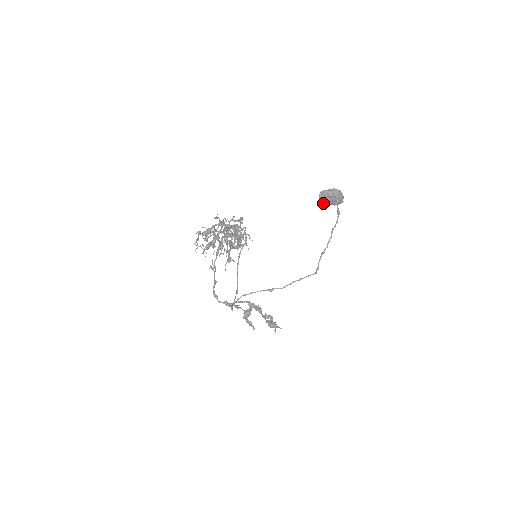
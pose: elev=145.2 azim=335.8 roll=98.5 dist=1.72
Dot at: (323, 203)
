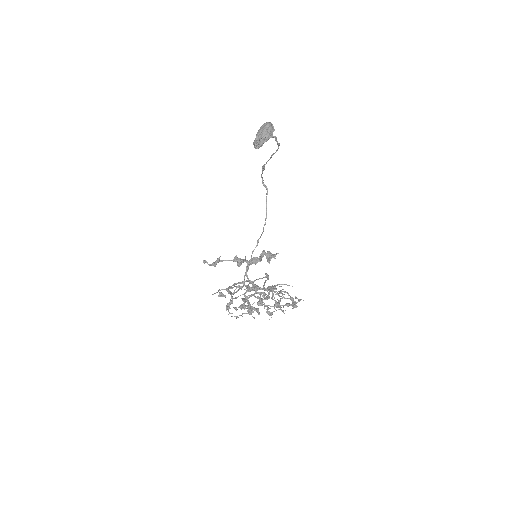
Dot at: occluded
